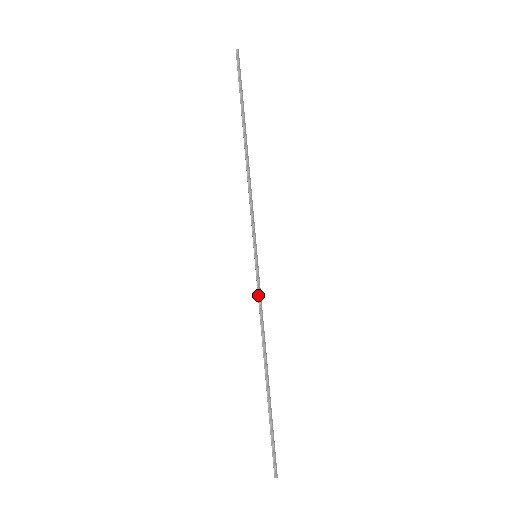
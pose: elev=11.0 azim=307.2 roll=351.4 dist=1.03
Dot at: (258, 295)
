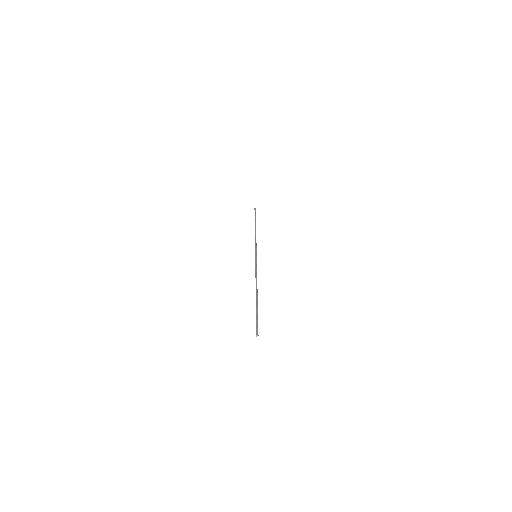
Dot at: (256, 266)
